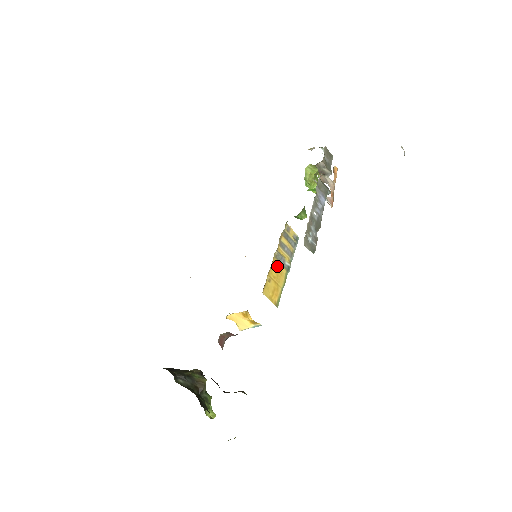
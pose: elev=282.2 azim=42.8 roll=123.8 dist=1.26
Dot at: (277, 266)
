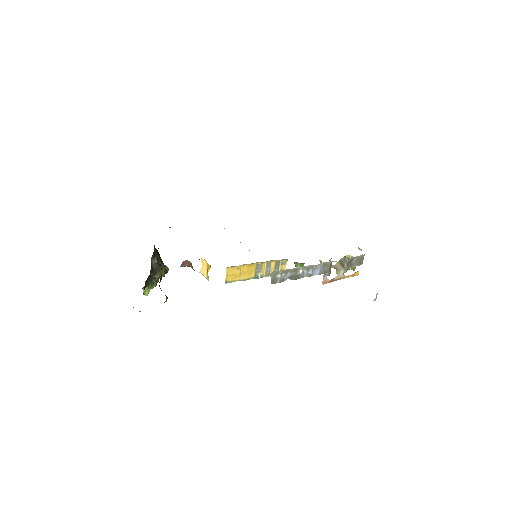
Dot at: (252, 268)
